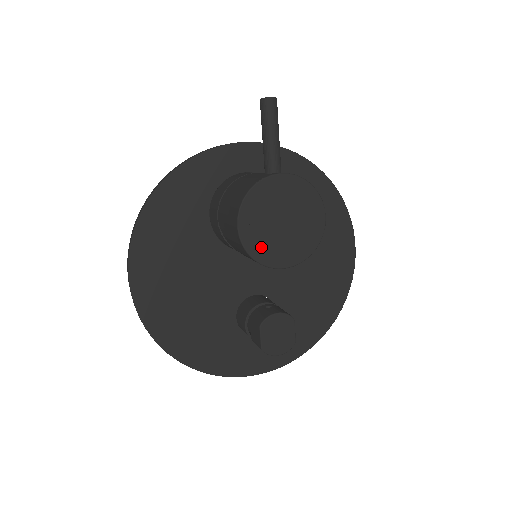
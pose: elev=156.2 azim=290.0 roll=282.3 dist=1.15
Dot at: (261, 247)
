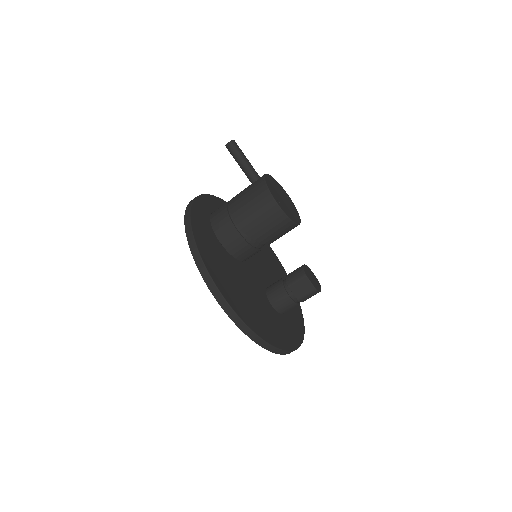
Dot at: (289, 213)
